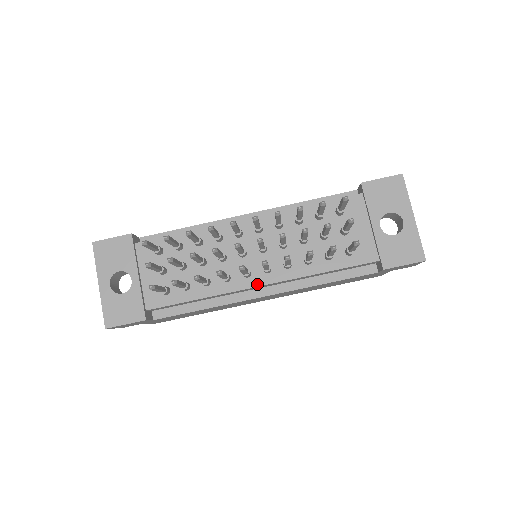
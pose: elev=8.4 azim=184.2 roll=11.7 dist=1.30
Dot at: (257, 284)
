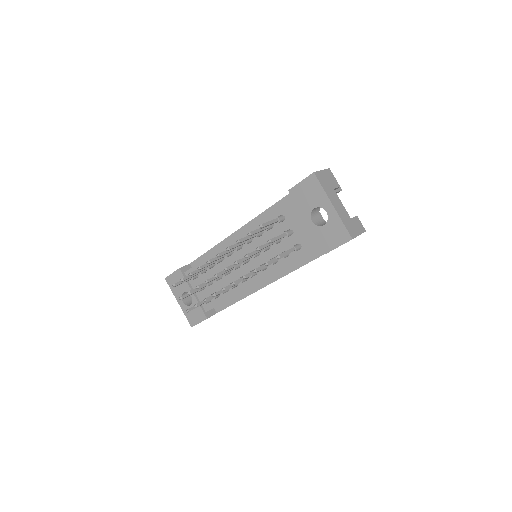
Dot at: (254, 283)
